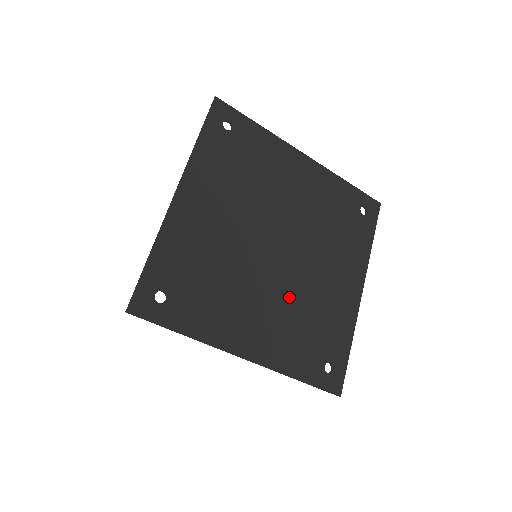
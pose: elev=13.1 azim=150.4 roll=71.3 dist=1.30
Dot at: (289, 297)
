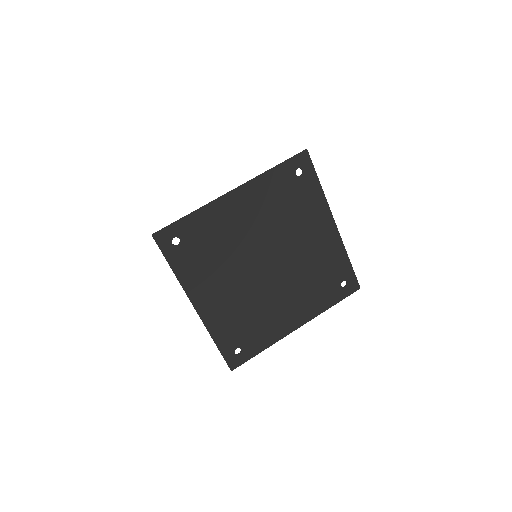
Dot at: (249, 296)
